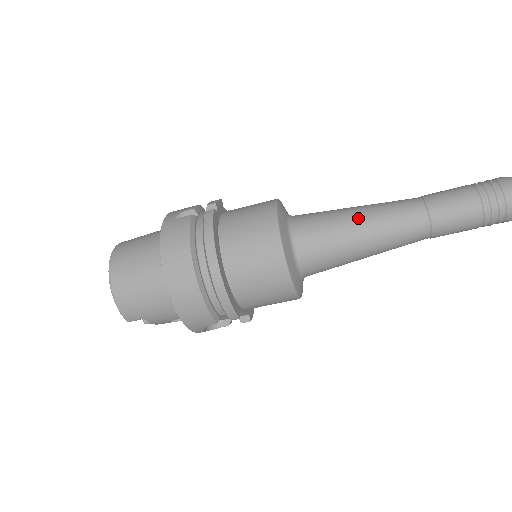
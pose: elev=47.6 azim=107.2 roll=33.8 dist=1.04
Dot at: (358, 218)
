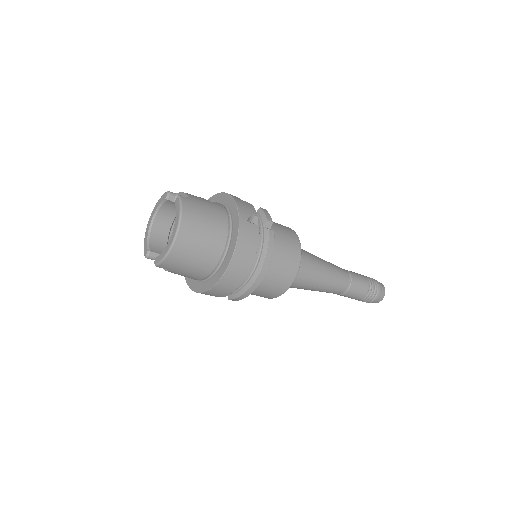
Dot at: (325, 274)
